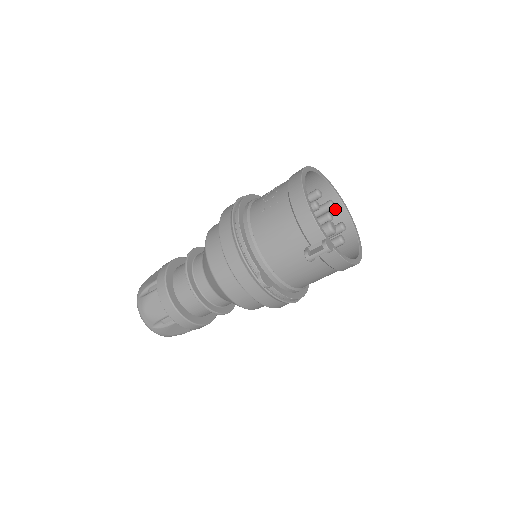
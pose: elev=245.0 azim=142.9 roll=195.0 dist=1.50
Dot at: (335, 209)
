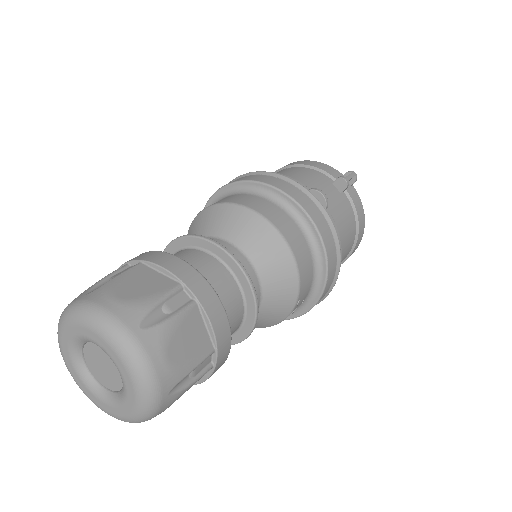
Dot at: occluded
